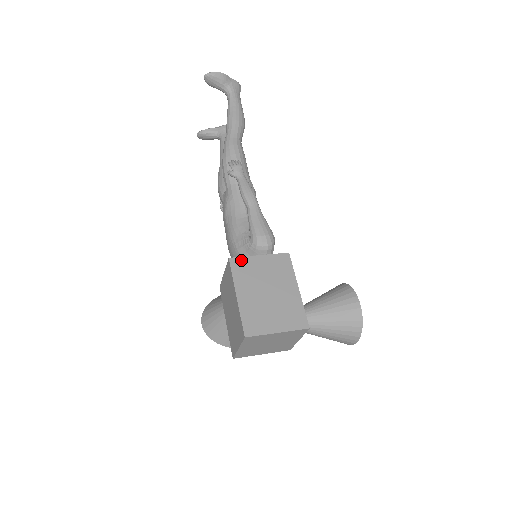
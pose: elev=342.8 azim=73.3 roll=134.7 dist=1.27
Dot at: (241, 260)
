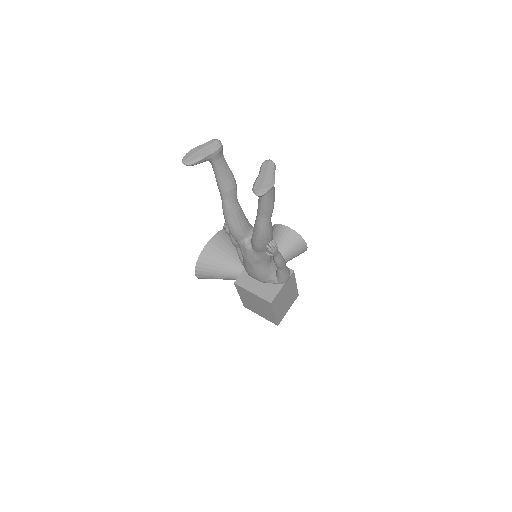
Dot at: (276, 298)
